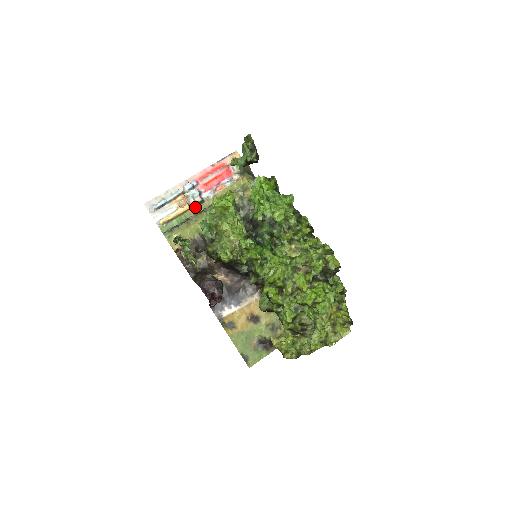
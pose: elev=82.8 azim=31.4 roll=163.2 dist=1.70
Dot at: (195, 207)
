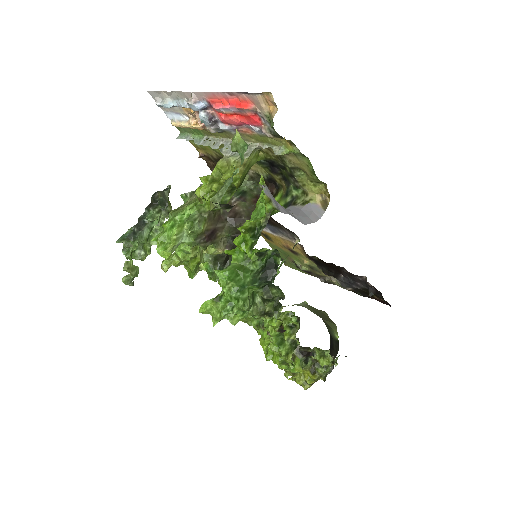
Dot at: occluded
